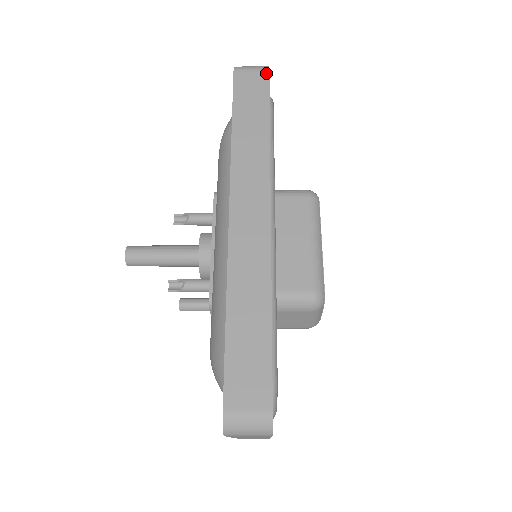
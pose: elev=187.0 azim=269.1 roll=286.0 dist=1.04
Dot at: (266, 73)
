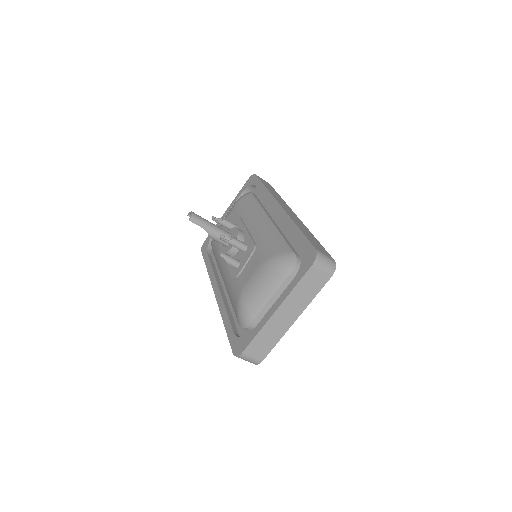
Dot at: occluded
